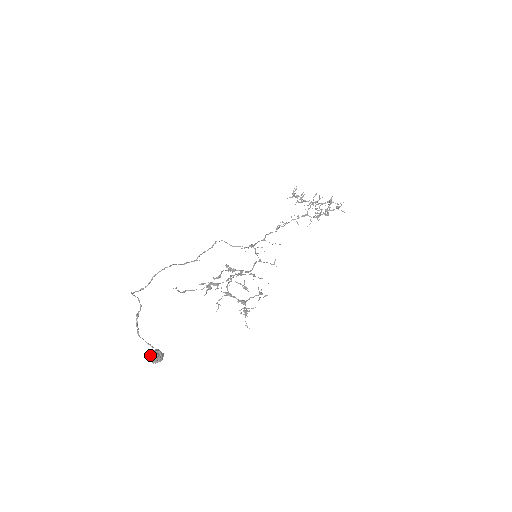
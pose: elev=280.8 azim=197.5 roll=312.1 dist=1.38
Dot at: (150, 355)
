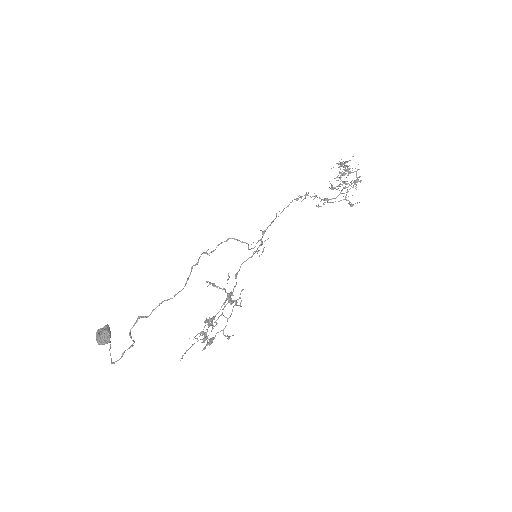
Dot at: occluded
